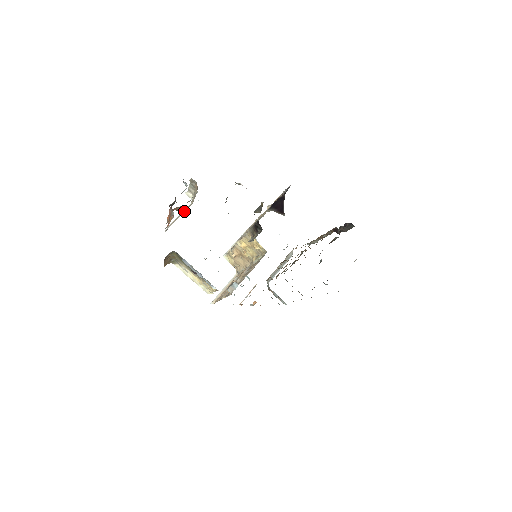
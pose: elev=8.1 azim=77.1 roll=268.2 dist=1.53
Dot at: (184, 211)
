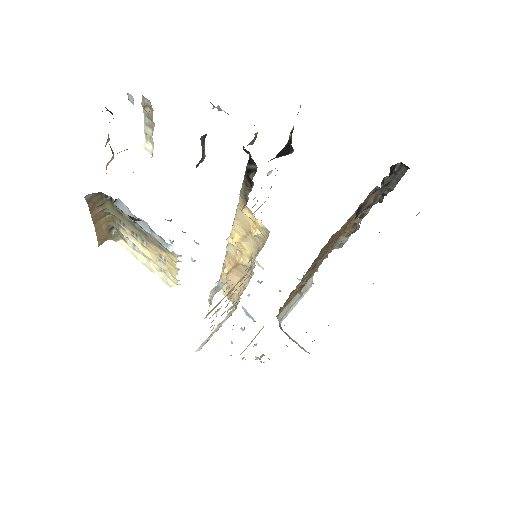
Dot at: occluded
